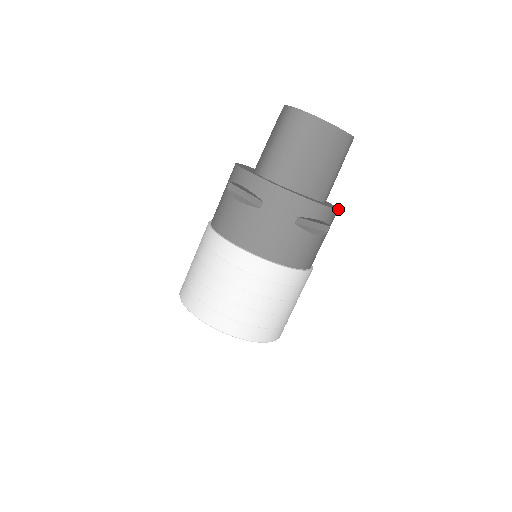
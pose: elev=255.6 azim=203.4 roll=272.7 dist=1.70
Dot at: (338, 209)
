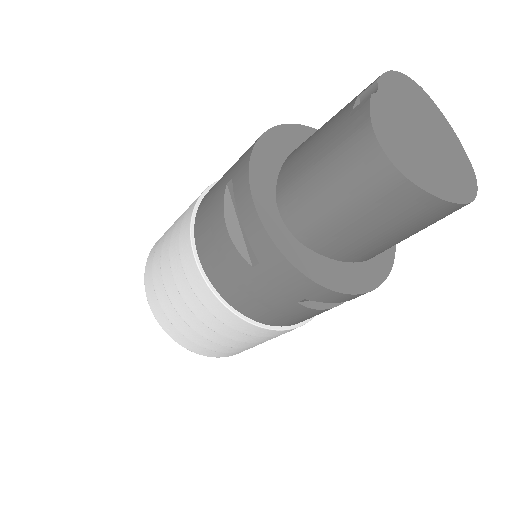
Dot at: (388, 275)
